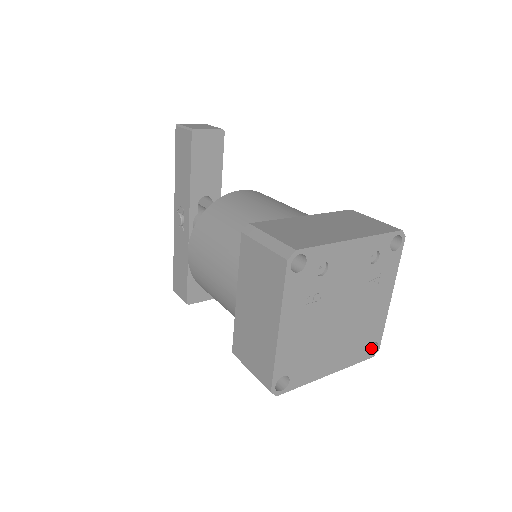
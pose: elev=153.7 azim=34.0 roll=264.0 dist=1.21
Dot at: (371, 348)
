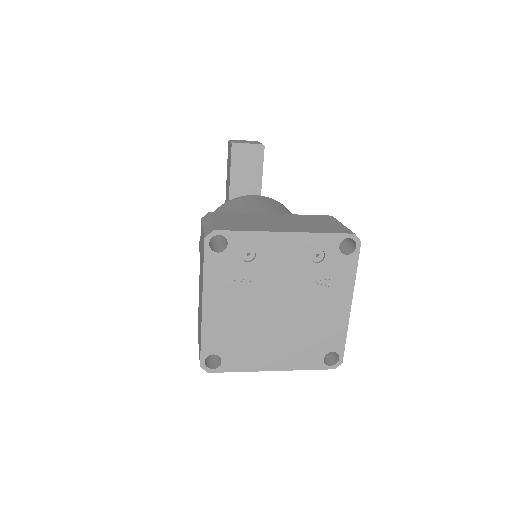
Dot at: (334, 360)
